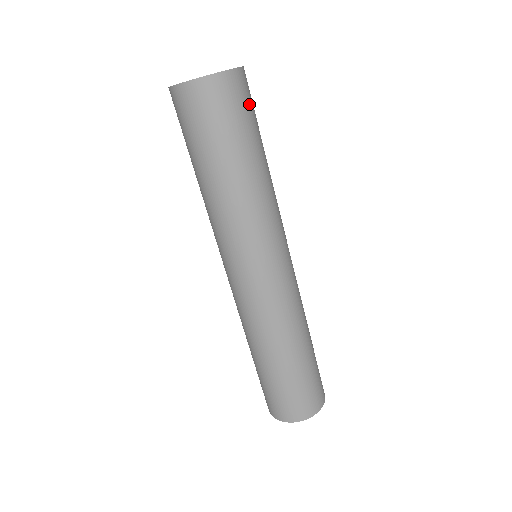
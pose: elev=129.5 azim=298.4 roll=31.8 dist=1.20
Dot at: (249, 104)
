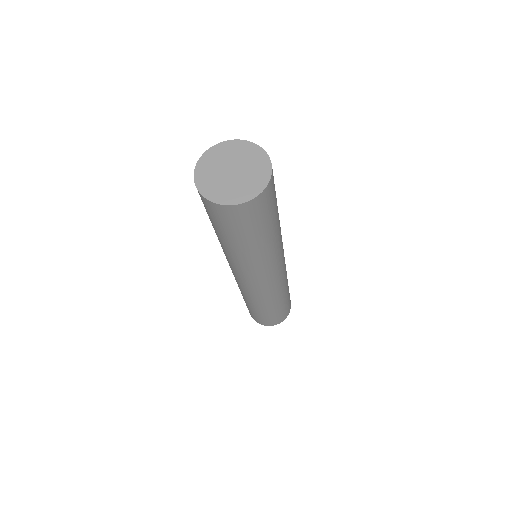
Dot at: (274, 196)
